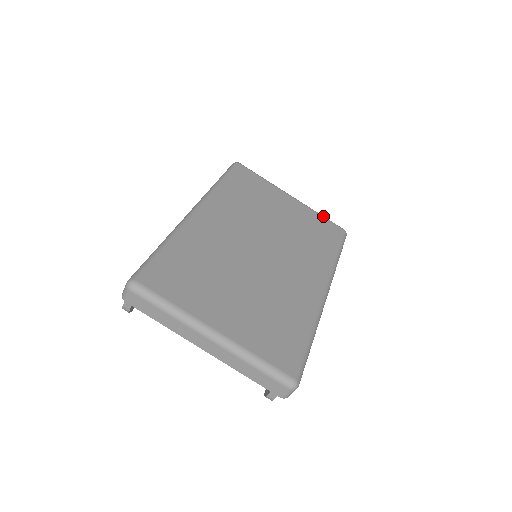
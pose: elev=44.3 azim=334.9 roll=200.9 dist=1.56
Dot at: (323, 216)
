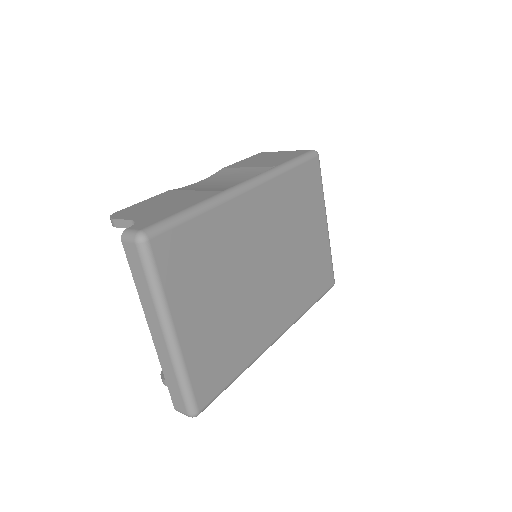
Dot at: occluded
